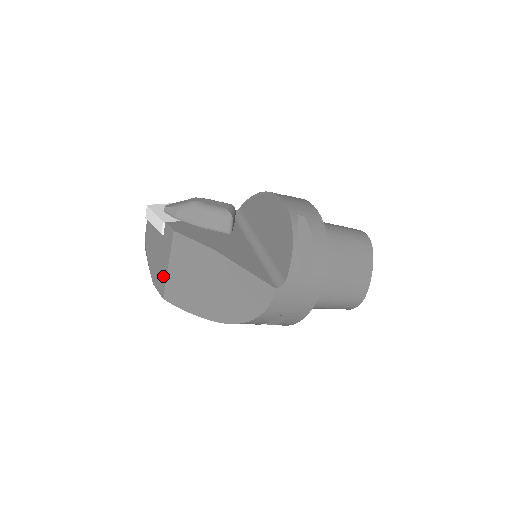
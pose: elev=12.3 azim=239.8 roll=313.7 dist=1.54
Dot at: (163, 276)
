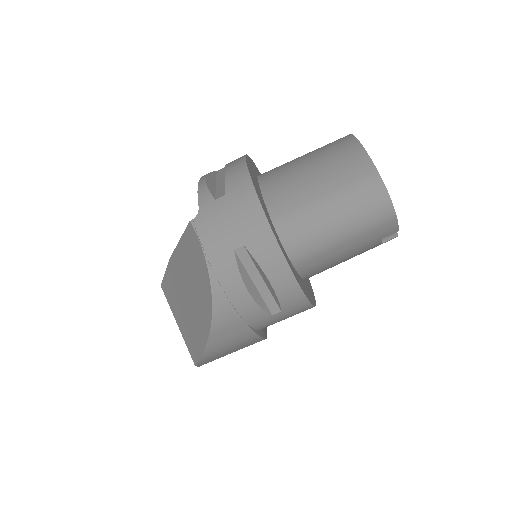
Dot at: occluded
